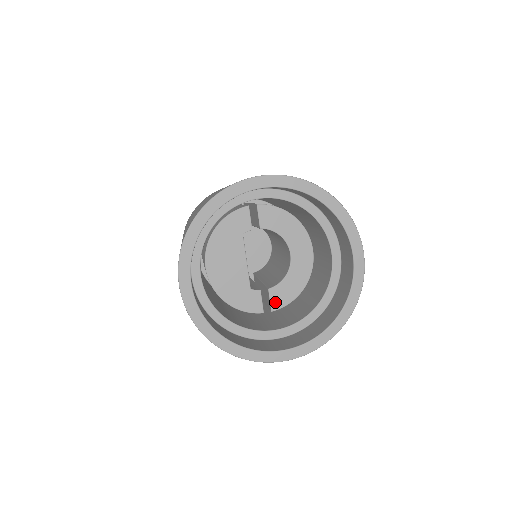
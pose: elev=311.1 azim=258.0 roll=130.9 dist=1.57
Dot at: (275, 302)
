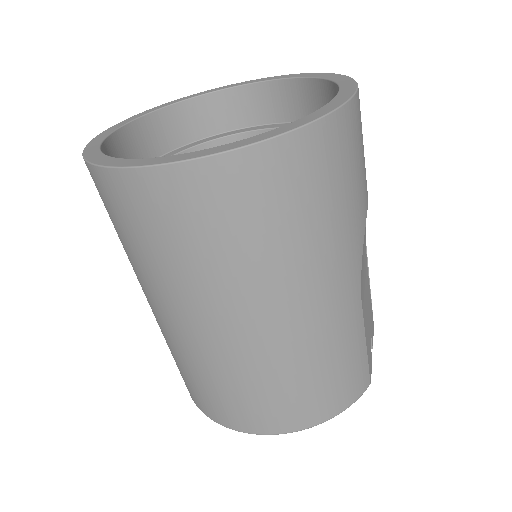
Dot at: occluded
